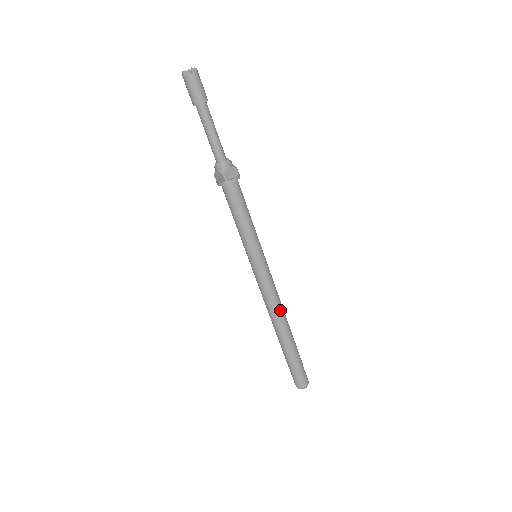
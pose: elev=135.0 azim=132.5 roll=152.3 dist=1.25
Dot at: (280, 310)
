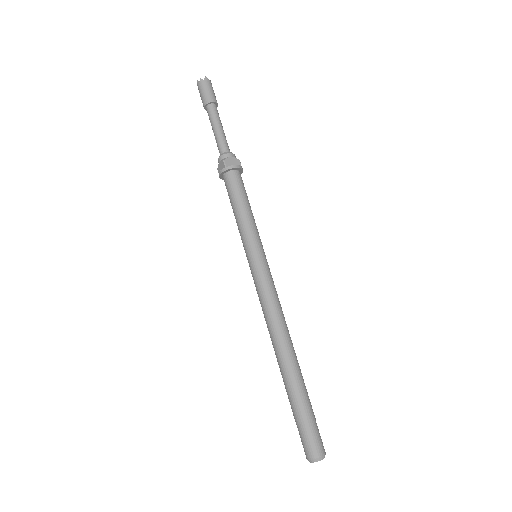
Dot at: (282, 325)
